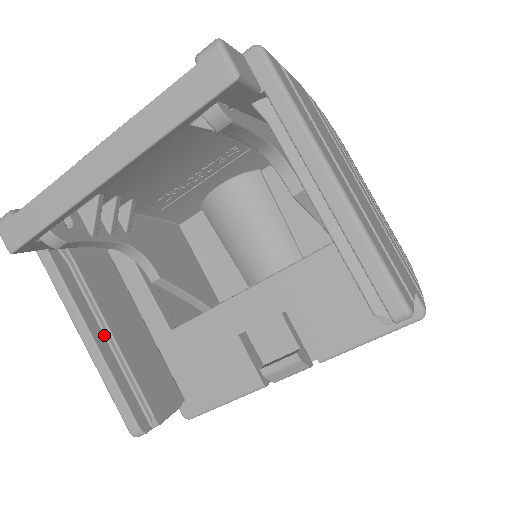
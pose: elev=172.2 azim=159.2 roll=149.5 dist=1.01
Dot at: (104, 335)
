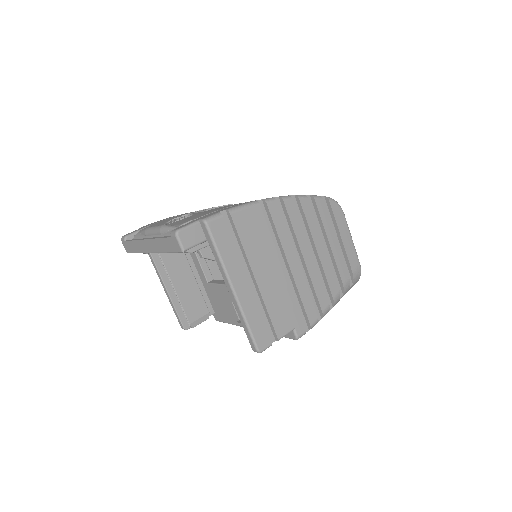
Dot at: occluded
